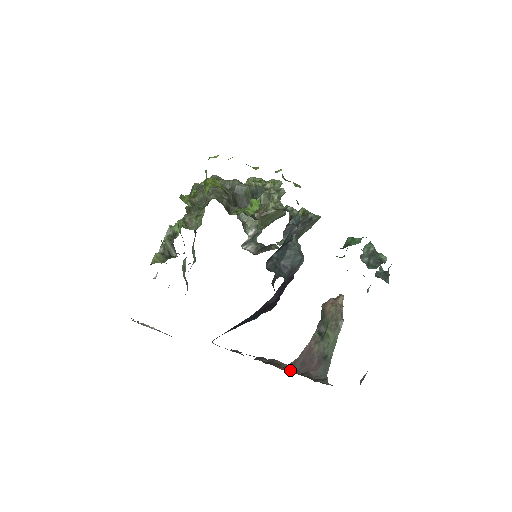
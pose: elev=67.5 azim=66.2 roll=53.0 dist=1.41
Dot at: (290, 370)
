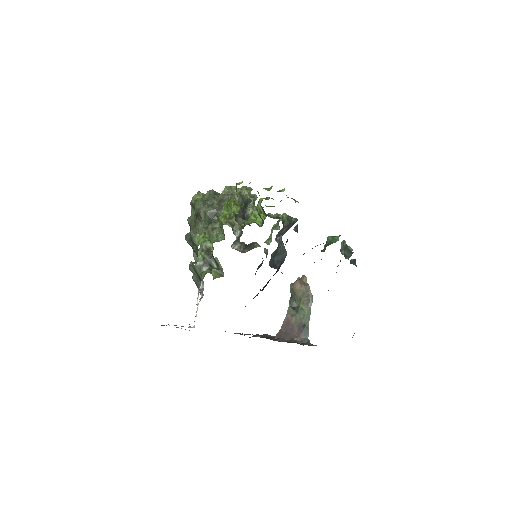
Dot at: (279, 340)
